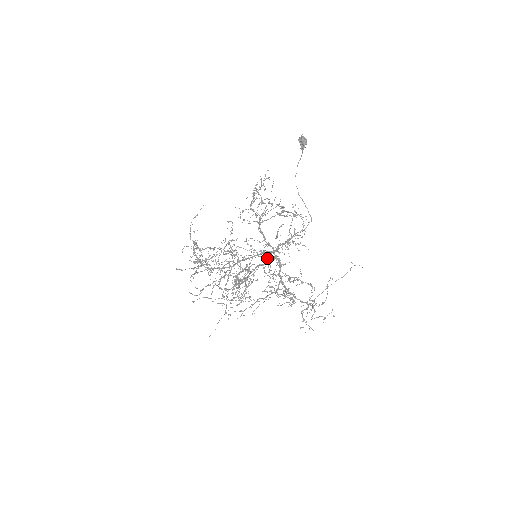
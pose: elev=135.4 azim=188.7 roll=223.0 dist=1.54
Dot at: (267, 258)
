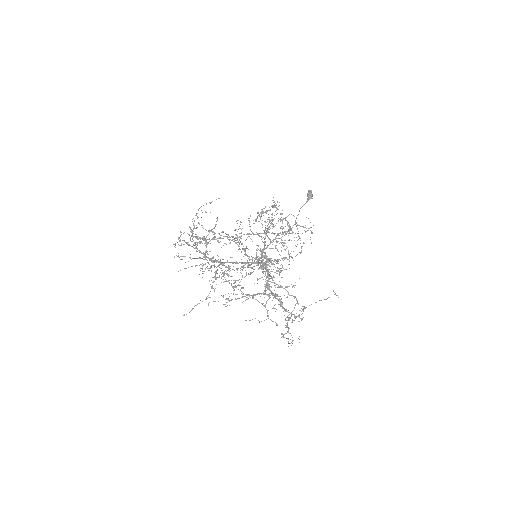
Dot at: occluded
